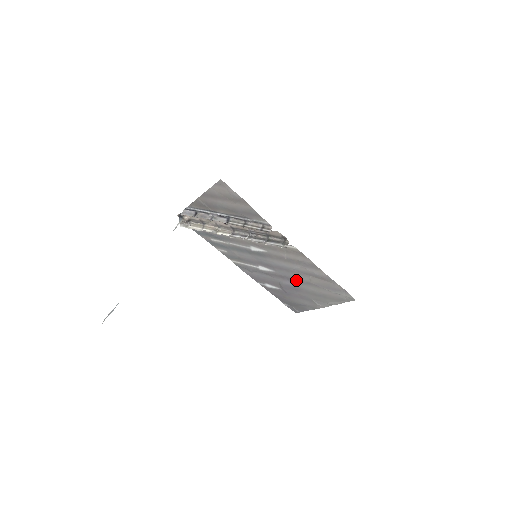
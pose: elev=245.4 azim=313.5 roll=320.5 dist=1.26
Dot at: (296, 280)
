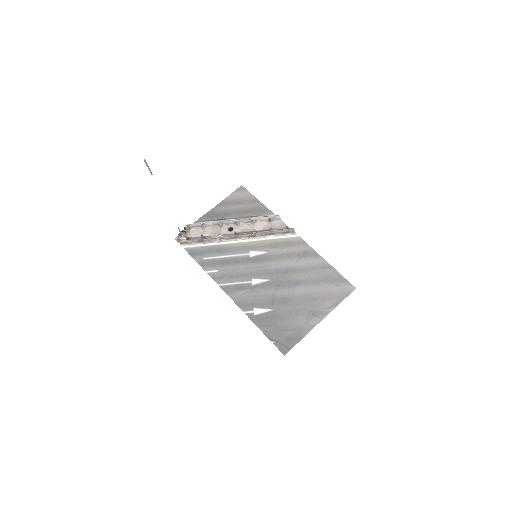
Dot at: (293, 283)
